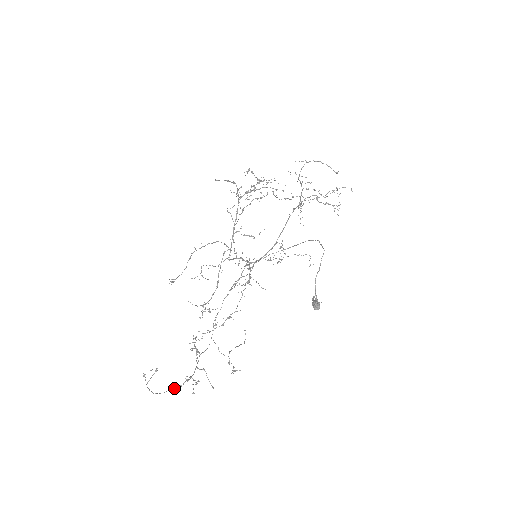
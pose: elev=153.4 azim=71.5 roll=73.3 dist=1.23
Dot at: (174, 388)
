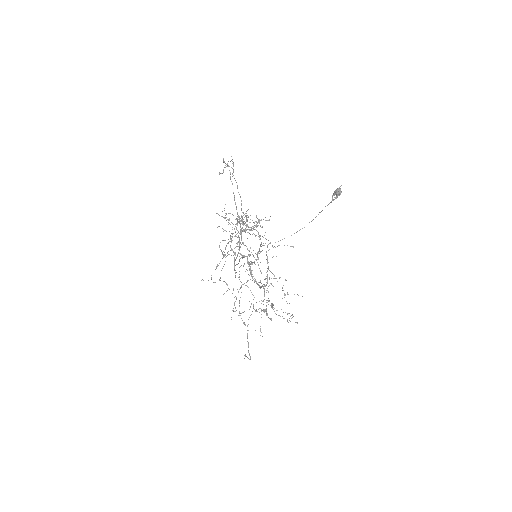
Dot at: (237, 212)
